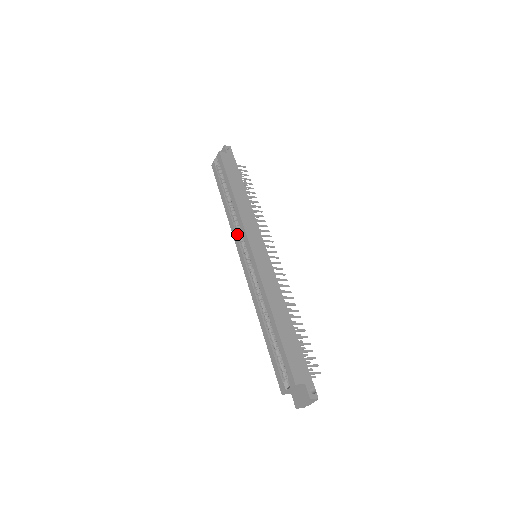
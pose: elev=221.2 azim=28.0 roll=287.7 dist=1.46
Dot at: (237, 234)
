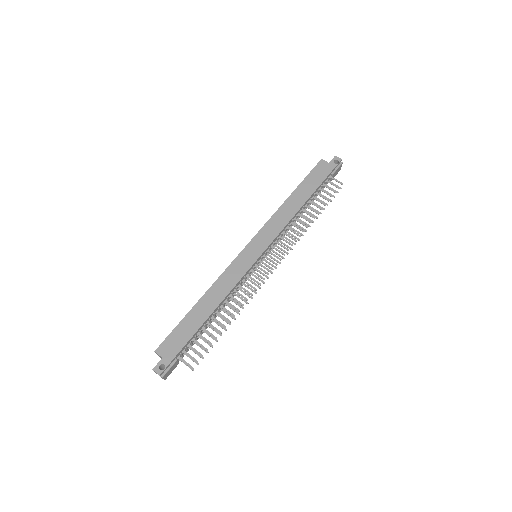
Dot at: occluded
